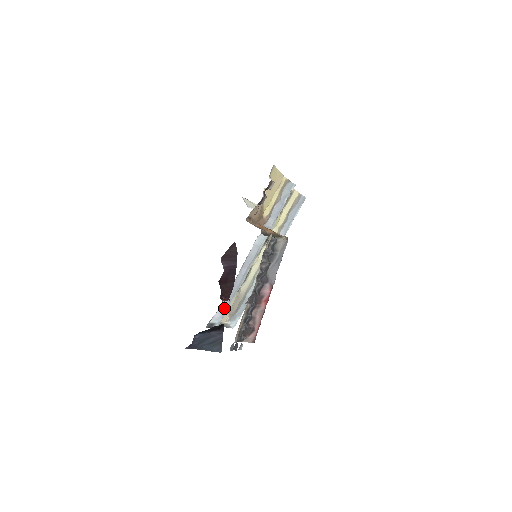
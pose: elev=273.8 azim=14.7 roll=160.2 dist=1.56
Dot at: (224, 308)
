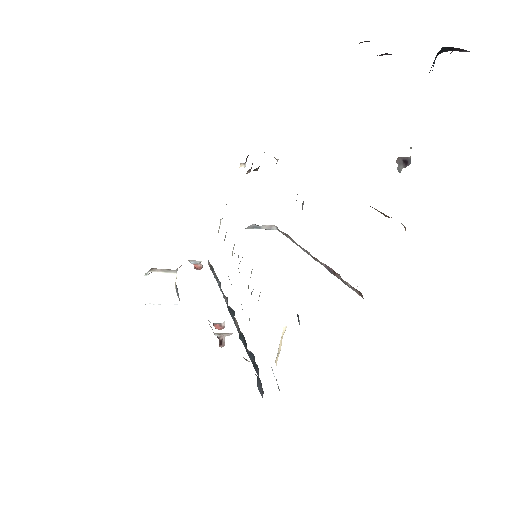
Dot at: occluded
